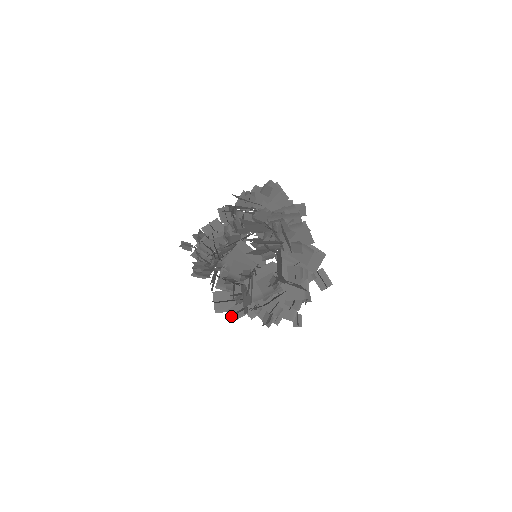
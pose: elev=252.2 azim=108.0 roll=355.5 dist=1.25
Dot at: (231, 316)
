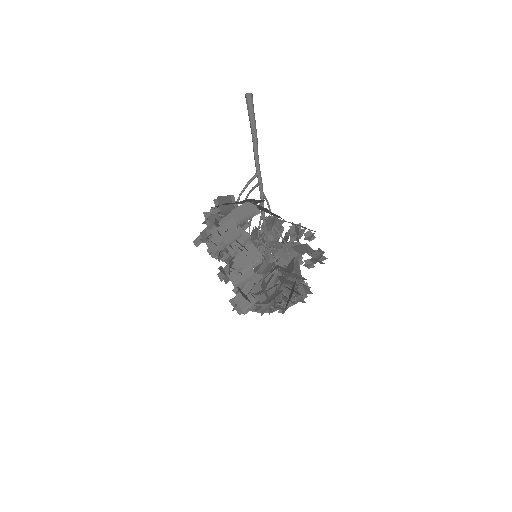
Dot at: occluded
